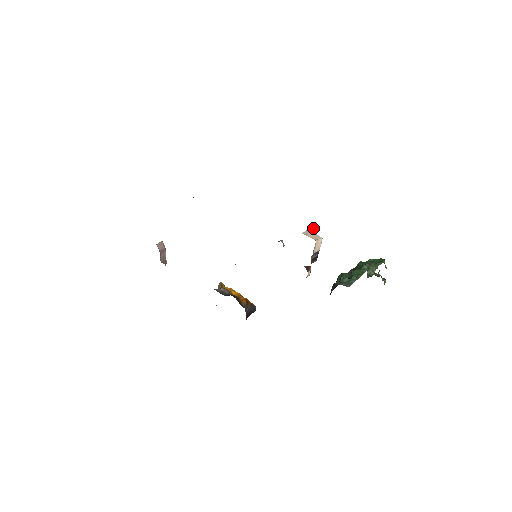
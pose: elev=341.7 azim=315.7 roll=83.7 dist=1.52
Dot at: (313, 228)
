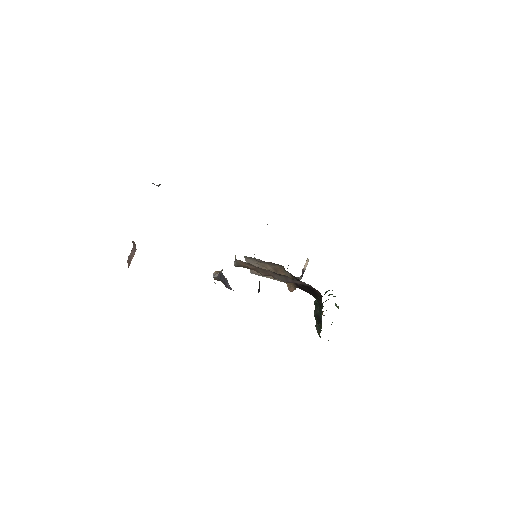
Dot at: occluded
